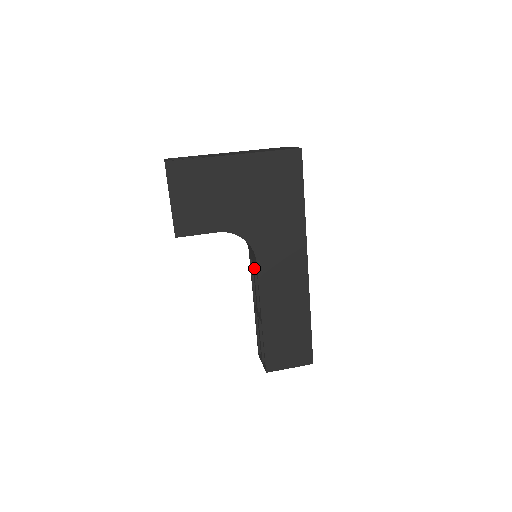
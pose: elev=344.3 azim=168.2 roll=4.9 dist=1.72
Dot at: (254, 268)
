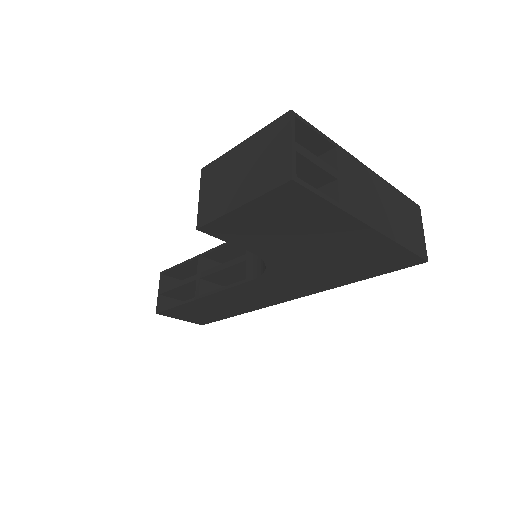
Dot at: (241, 262)
